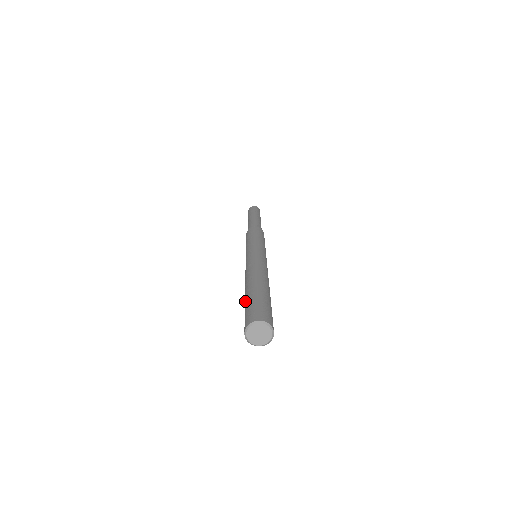
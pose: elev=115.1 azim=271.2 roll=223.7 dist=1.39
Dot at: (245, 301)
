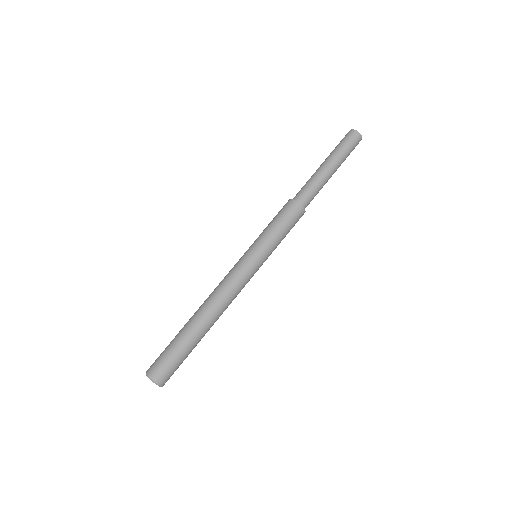
Dot at: (177, 336)
